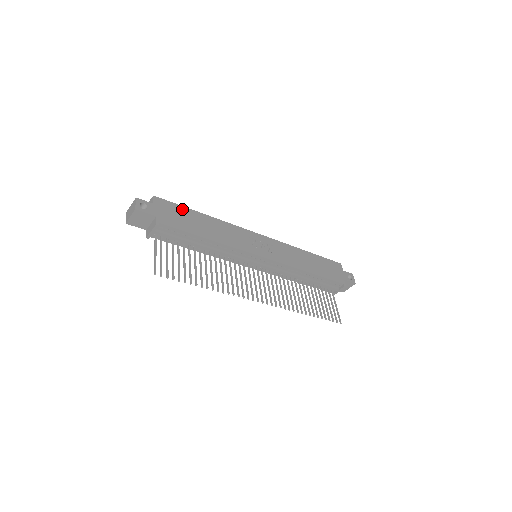
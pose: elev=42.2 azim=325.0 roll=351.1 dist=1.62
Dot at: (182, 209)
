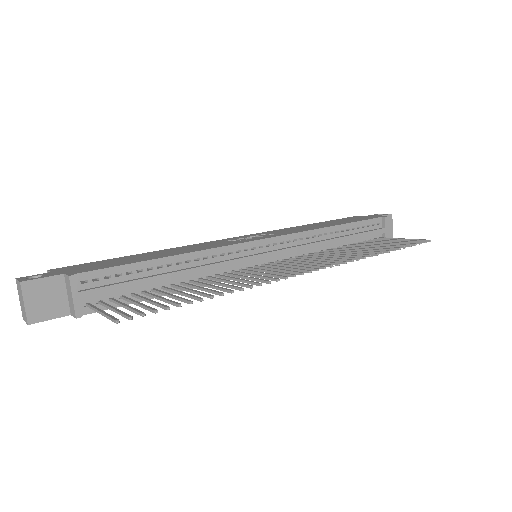
Dot at: (104, 261)
